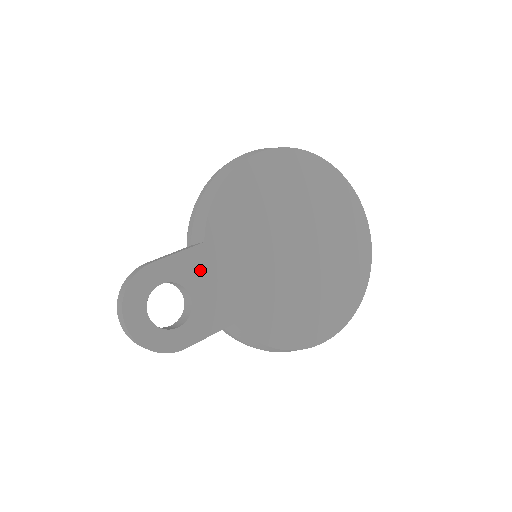
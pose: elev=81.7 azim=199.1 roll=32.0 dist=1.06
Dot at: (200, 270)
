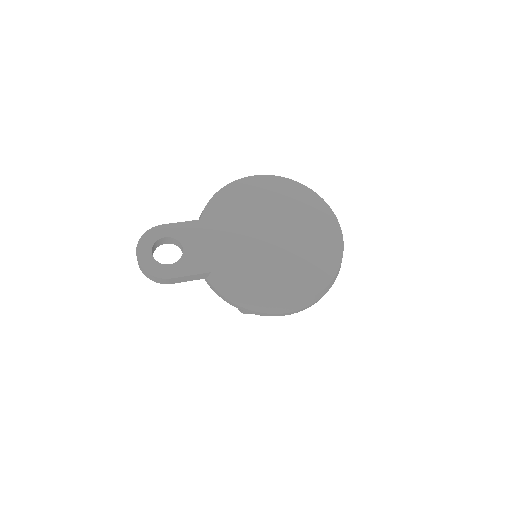
Dot at: (193, 235)
